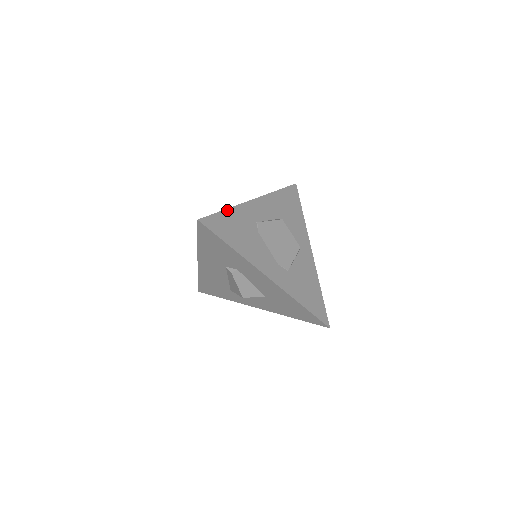
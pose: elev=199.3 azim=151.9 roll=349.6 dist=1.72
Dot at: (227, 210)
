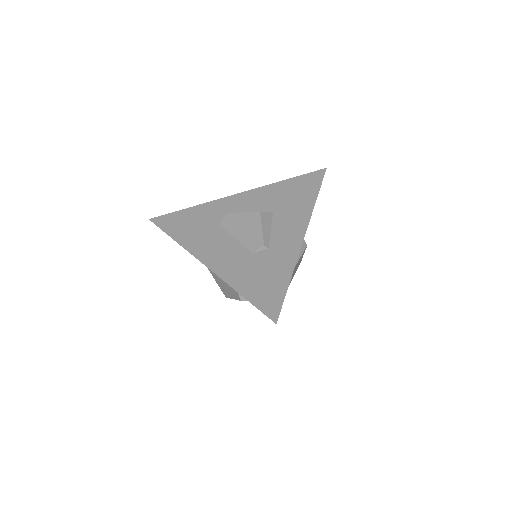
Dot at: occluded
